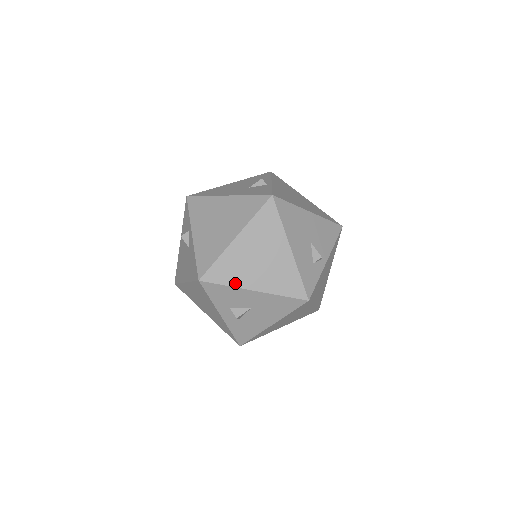
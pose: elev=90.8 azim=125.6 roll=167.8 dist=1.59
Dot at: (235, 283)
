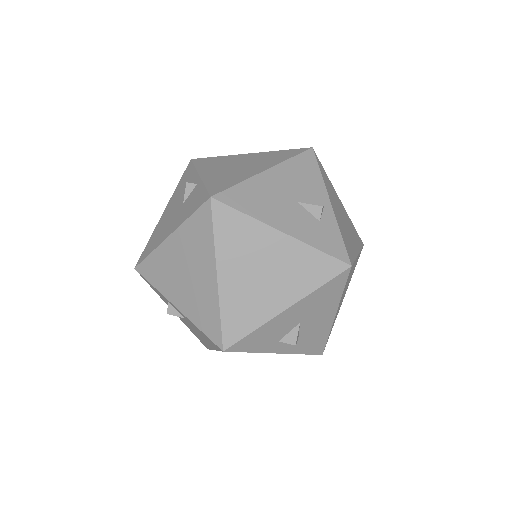
Dot at: (261, 320)
